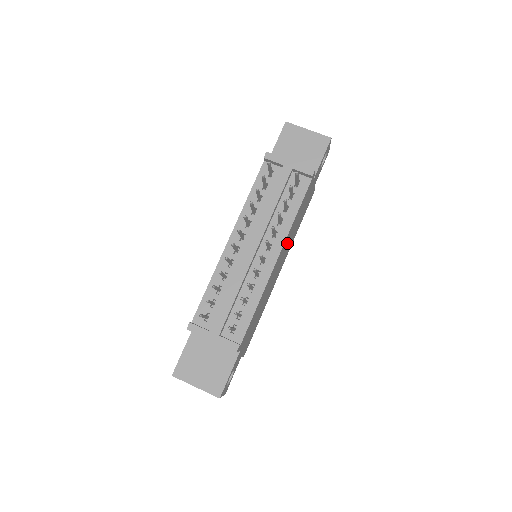
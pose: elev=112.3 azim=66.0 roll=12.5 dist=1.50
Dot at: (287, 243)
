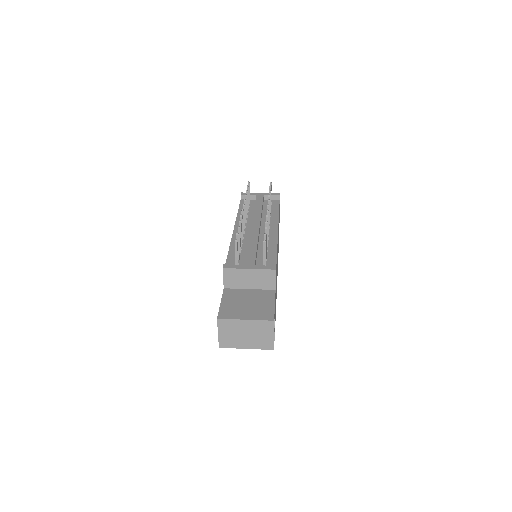
Dot at: occluded
